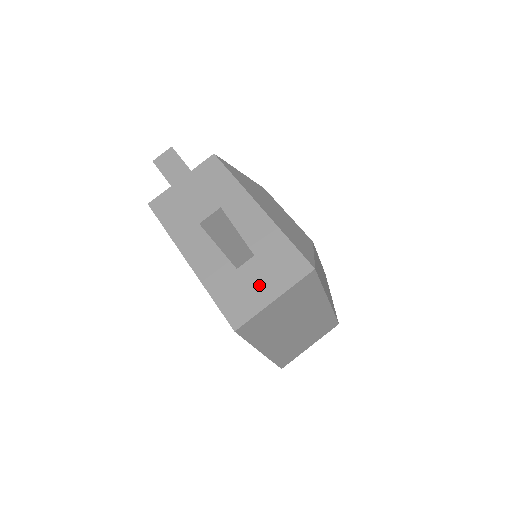
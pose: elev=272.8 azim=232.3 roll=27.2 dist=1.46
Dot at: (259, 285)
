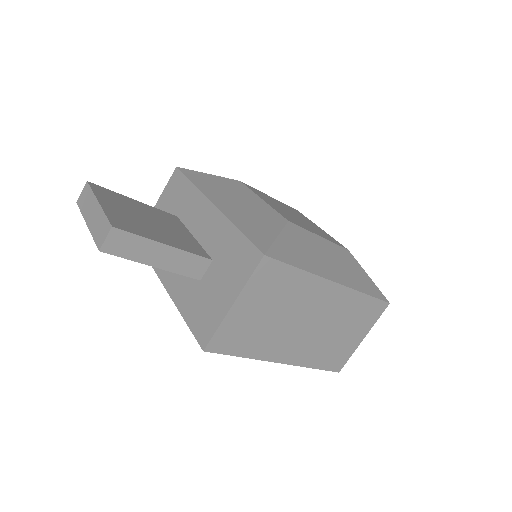
Dot at: (218, 292)
